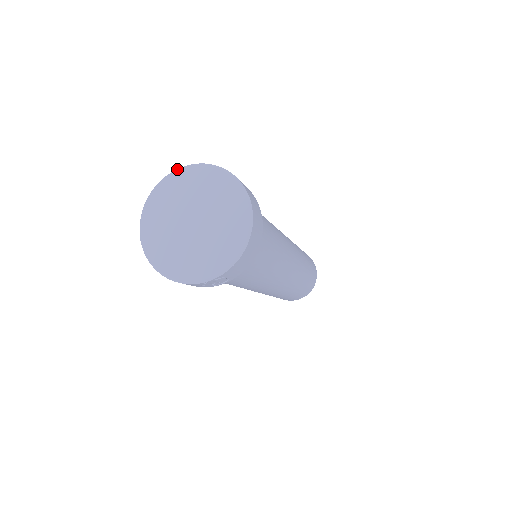
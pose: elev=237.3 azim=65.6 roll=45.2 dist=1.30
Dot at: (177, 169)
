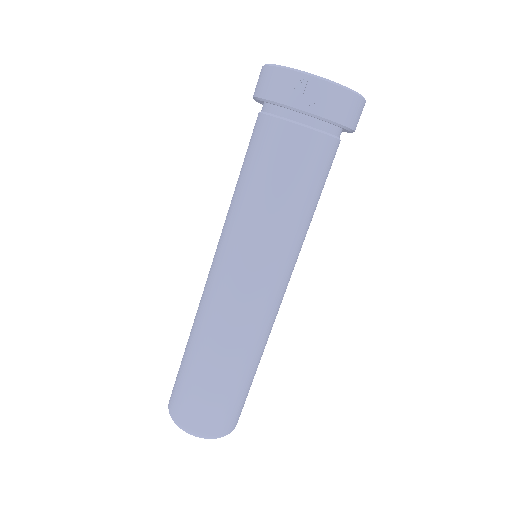
Dot at: occluded
